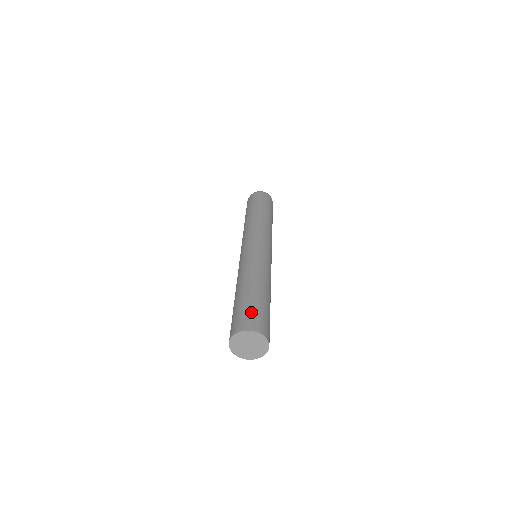
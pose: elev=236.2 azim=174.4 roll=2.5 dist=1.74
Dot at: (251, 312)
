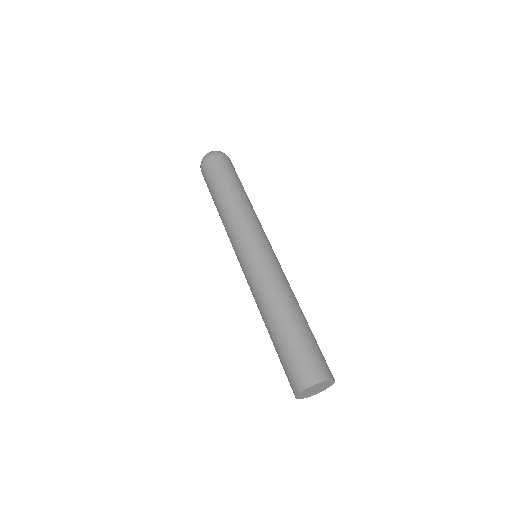
Dot at: (322, 354)
